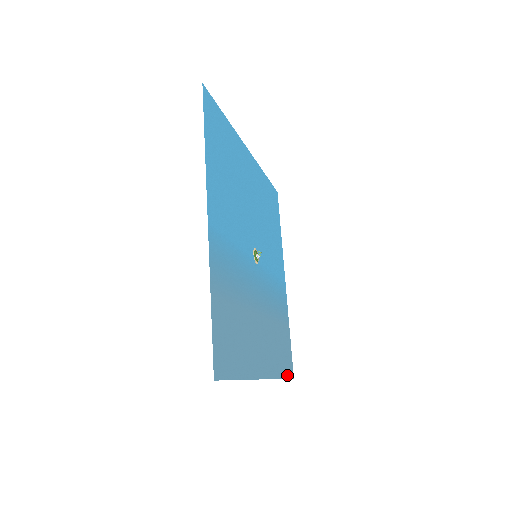
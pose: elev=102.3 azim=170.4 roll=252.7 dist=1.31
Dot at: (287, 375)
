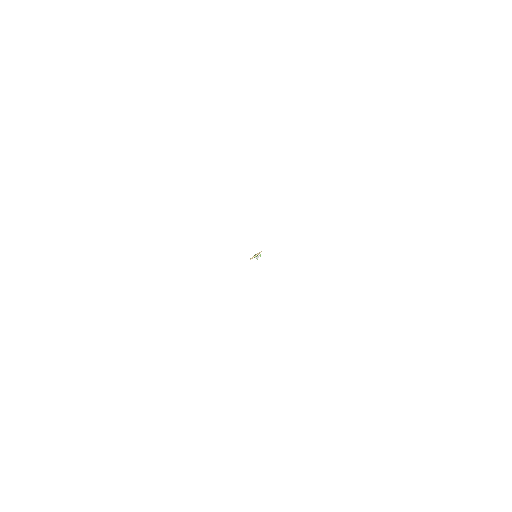
Dot at: occluded
